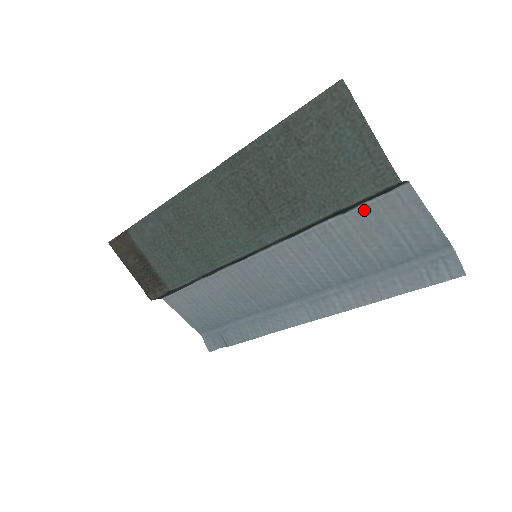
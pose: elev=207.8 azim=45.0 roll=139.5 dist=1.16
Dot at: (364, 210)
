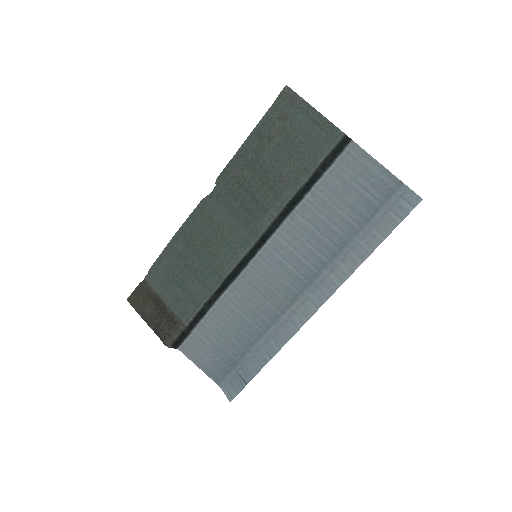
Dot at: (329, 177)
